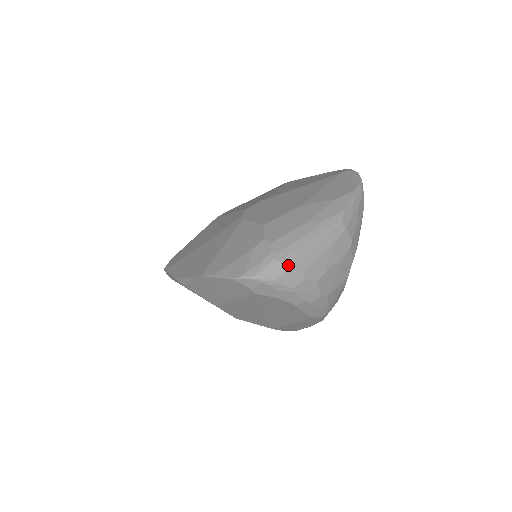
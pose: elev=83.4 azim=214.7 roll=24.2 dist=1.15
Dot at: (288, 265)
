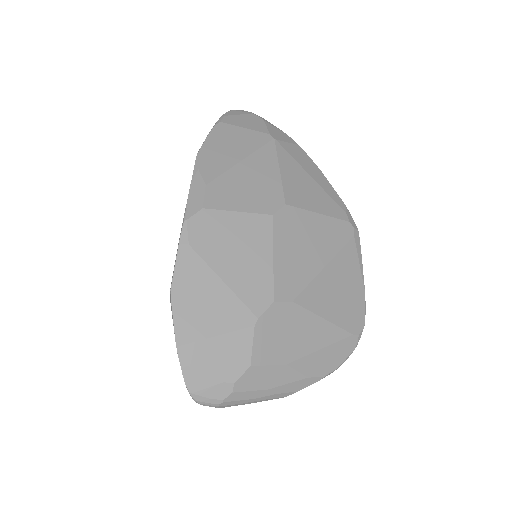
Dot at: occluded
